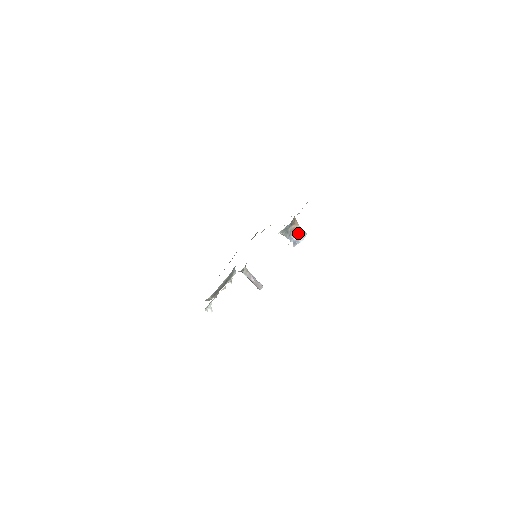
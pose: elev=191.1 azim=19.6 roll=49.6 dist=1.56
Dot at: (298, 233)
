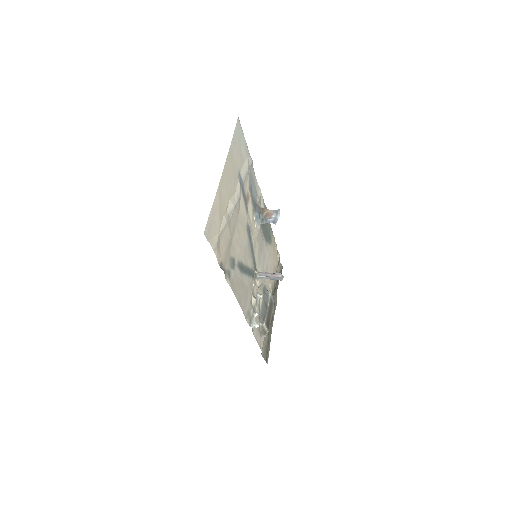
Dot at: (272, 214)
